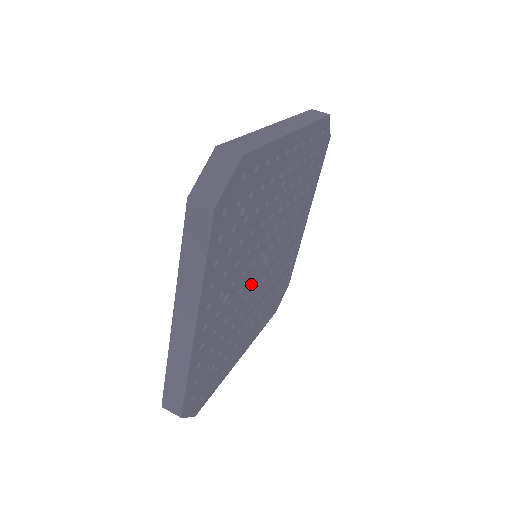
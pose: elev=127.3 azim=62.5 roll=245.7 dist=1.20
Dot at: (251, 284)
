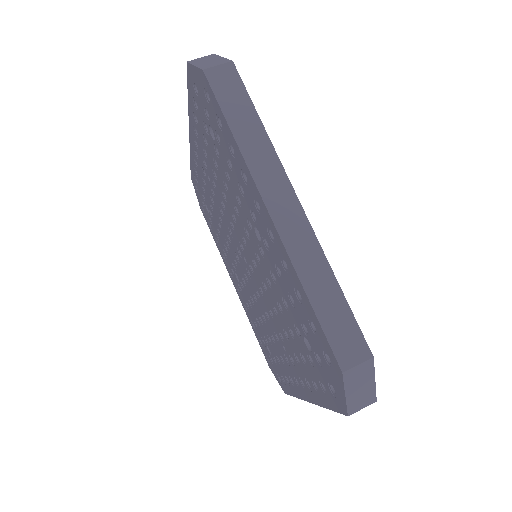
Dot at: occluded
